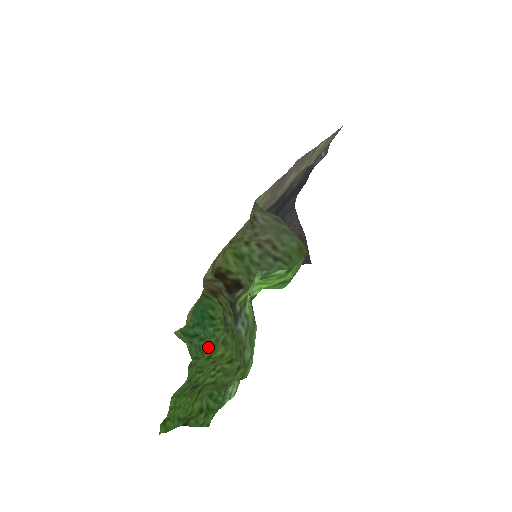
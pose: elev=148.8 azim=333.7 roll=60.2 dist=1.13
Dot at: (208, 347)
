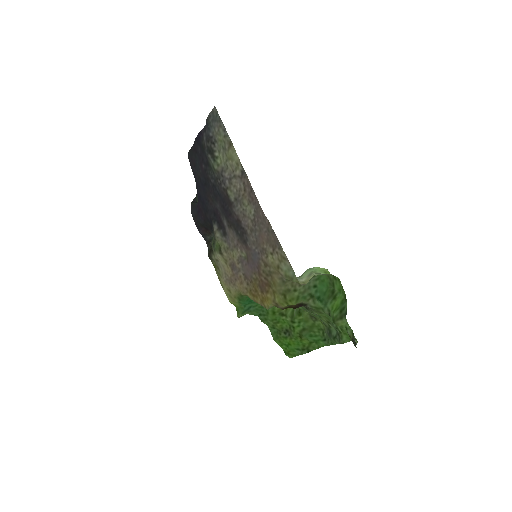
Dot at: (263, 307)
